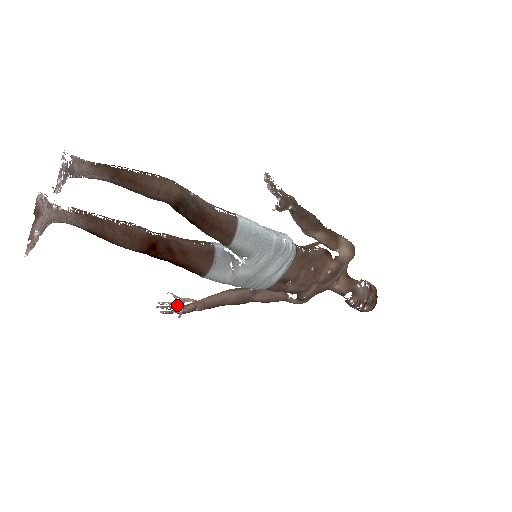
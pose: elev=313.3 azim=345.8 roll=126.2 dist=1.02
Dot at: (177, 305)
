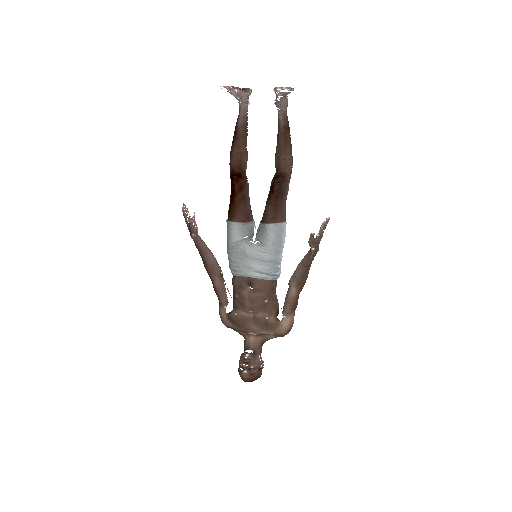
Dot at: (190, 219)
